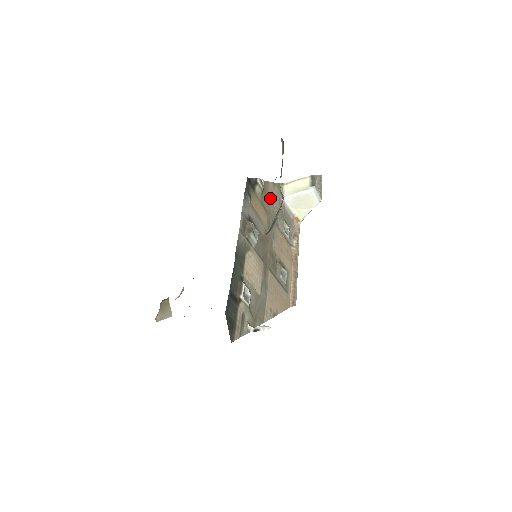
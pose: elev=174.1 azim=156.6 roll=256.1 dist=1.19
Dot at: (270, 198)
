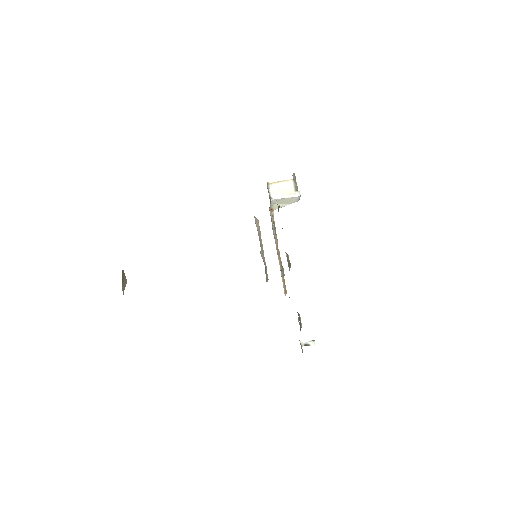
Dot at: occluded
